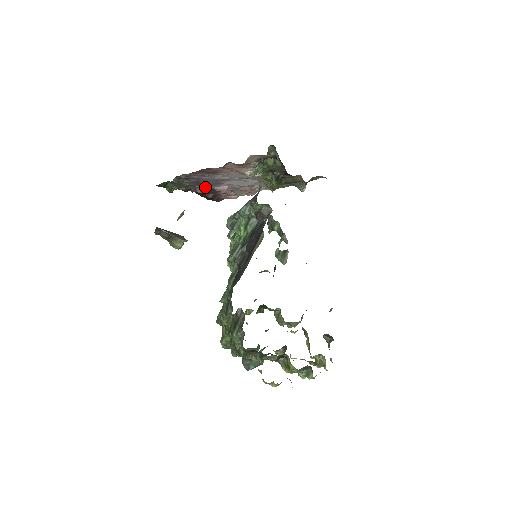
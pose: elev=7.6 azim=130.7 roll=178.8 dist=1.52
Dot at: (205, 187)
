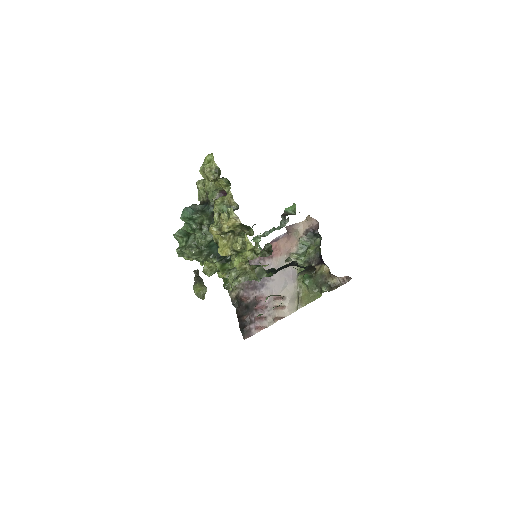
Dot at: (250, 294)
